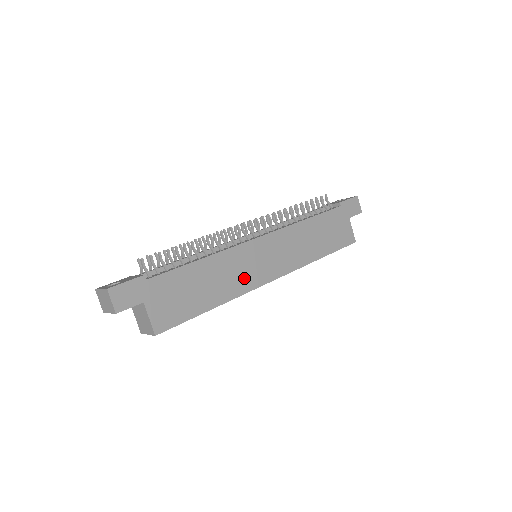
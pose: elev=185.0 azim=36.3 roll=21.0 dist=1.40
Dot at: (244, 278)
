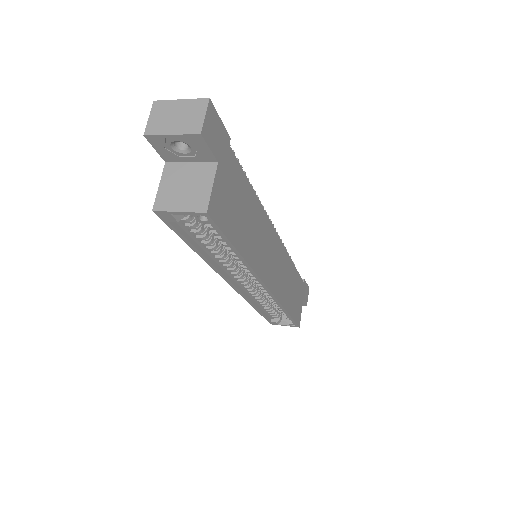
Dot at: (262, 258)
